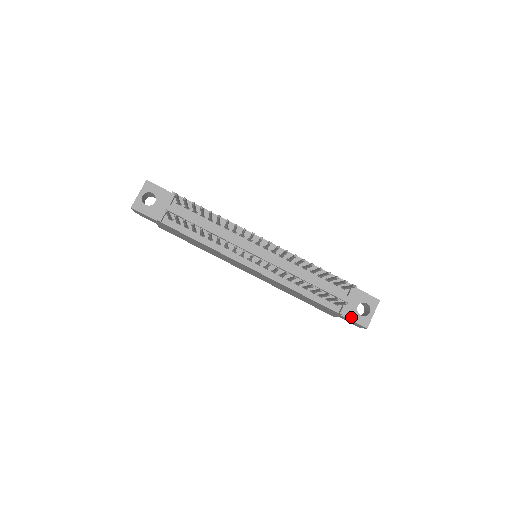
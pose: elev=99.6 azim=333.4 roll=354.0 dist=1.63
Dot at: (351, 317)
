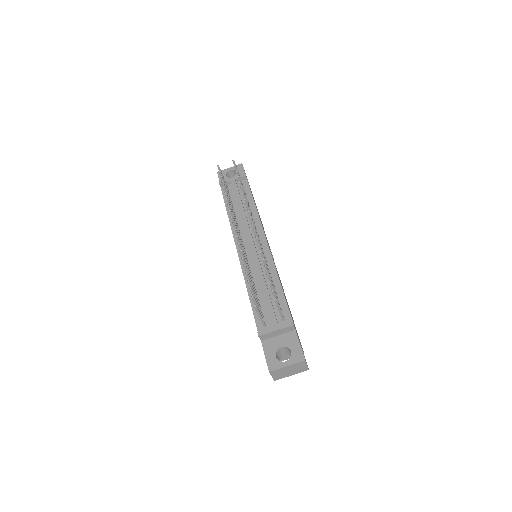
Dot at: (267, 350)
